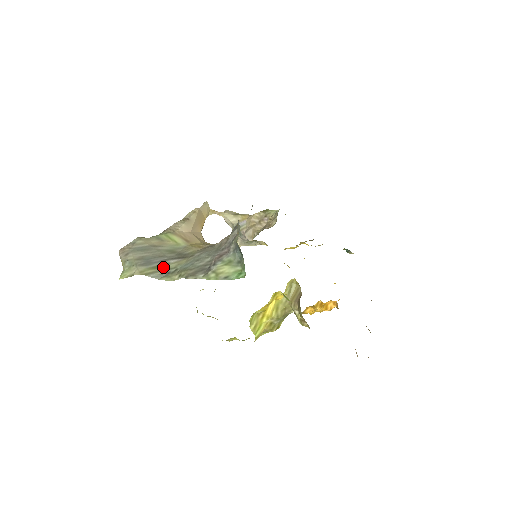
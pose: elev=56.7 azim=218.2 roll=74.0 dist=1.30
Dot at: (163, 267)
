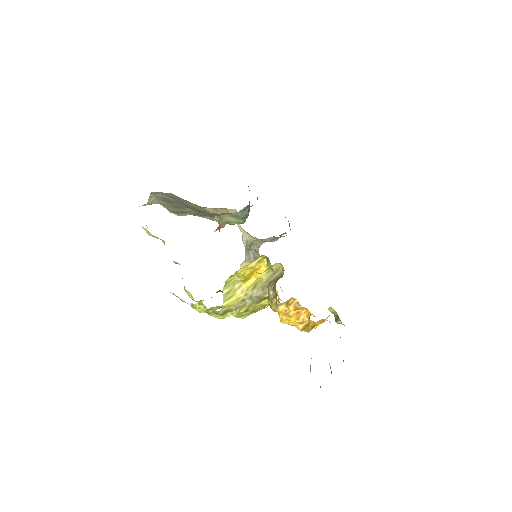
Dot at: (179, 208)
